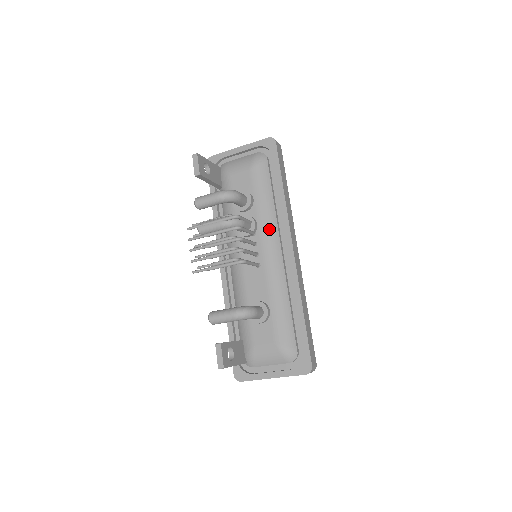
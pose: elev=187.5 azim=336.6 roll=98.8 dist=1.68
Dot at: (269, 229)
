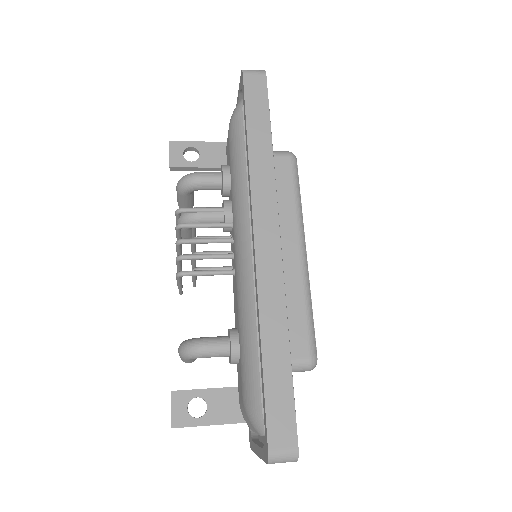
Dot at: (238, 213)
